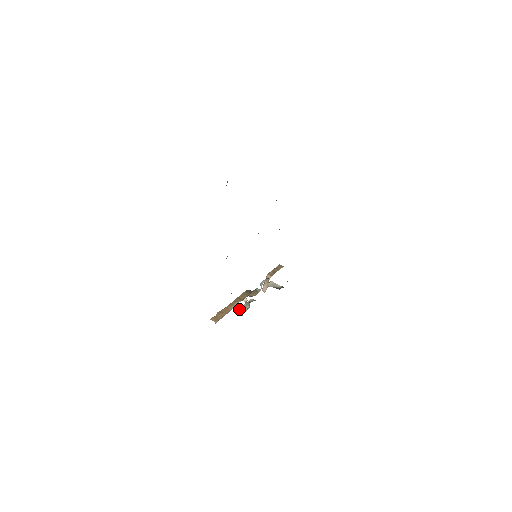
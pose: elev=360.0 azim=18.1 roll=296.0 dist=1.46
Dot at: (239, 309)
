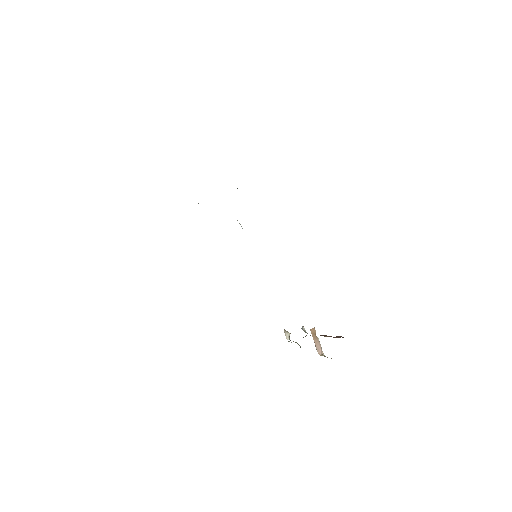
Dot at: occluded
